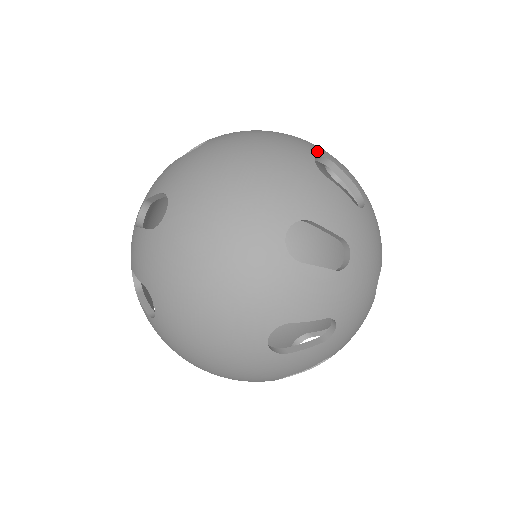
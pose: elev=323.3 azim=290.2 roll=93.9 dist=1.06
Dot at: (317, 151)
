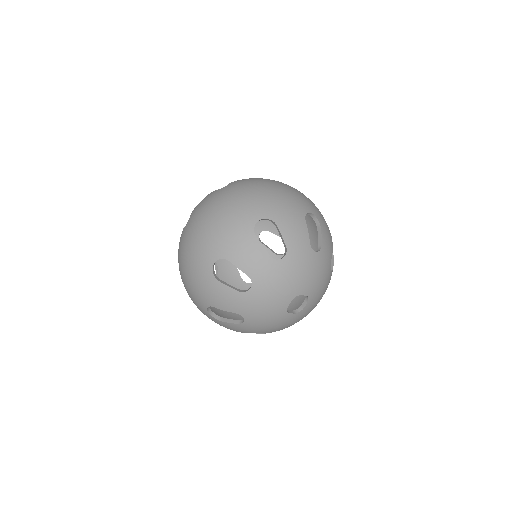
Dot at: (317, 214)
